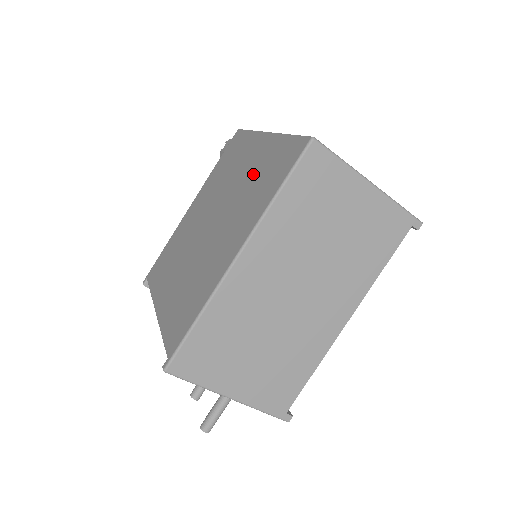
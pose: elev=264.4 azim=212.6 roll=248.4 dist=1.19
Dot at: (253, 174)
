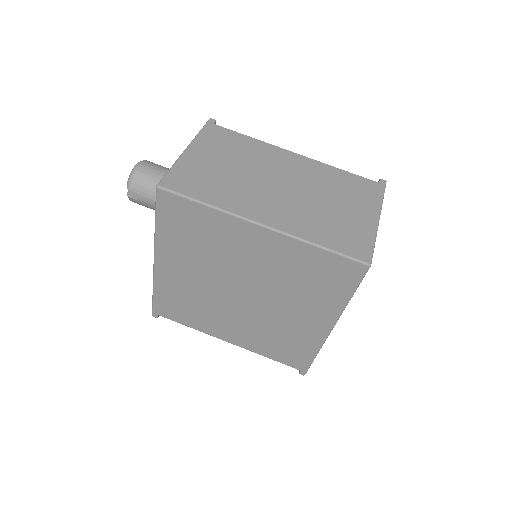
Dot at: (285, 269)
